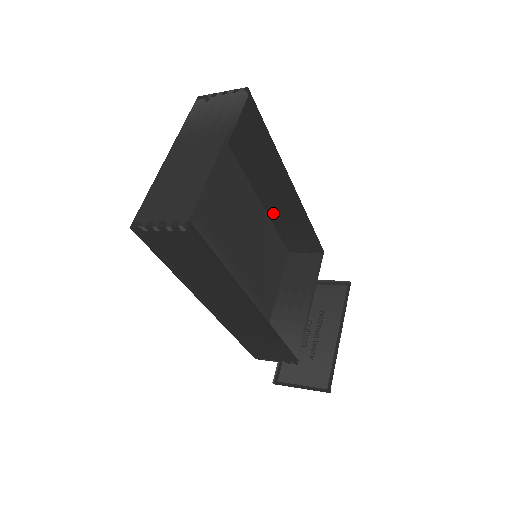
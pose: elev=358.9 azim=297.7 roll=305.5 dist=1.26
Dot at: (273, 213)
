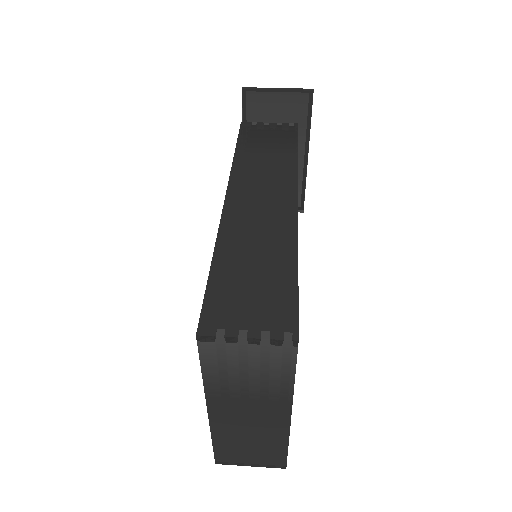
Dot at: occluded
